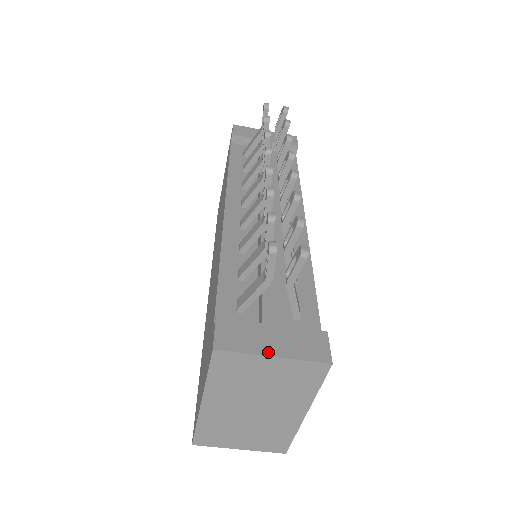
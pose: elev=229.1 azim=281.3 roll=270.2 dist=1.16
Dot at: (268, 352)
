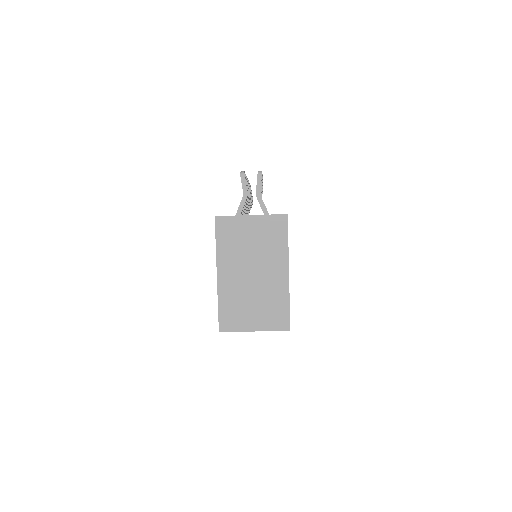
Dot at: (248, 215)
